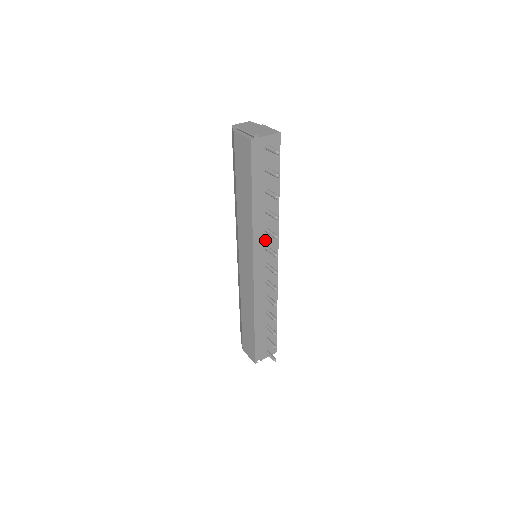
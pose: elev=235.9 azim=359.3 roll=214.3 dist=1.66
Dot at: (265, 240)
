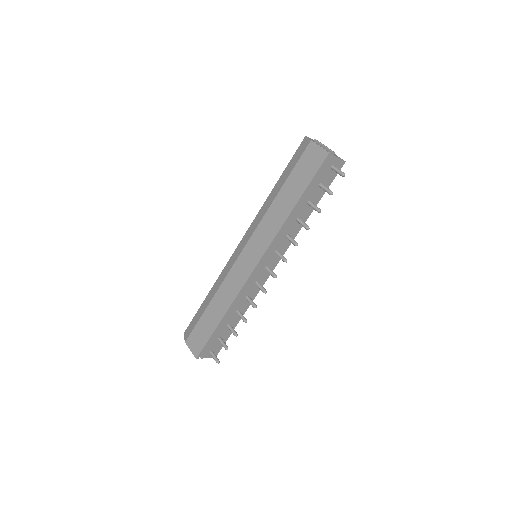
Dot at: (280, 244)
